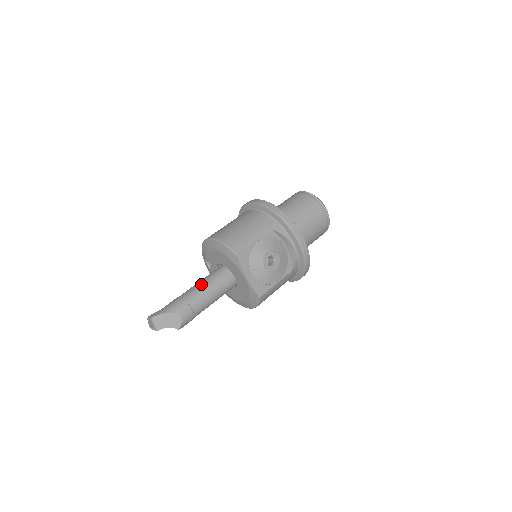
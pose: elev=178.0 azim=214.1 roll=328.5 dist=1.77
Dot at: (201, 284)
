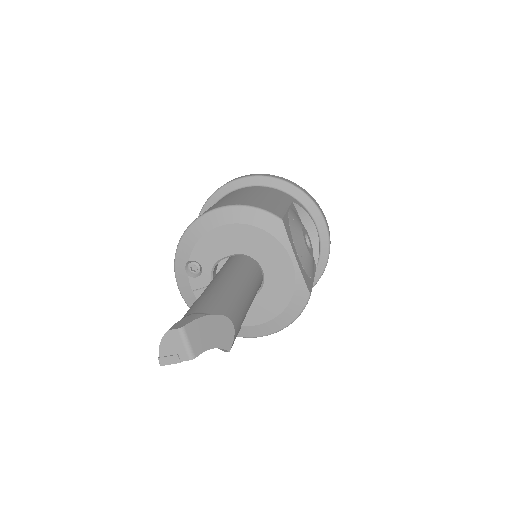
Dot at: (228, 275)
